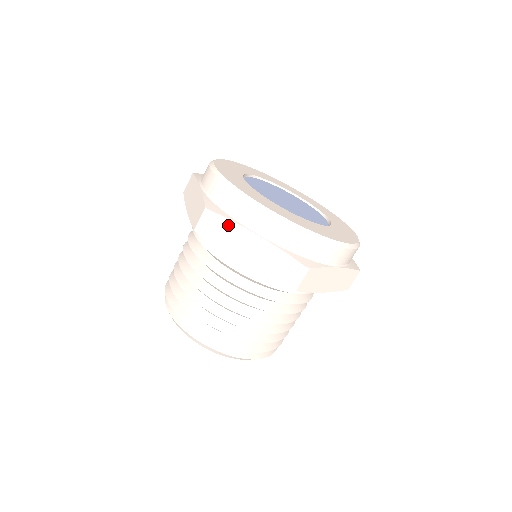
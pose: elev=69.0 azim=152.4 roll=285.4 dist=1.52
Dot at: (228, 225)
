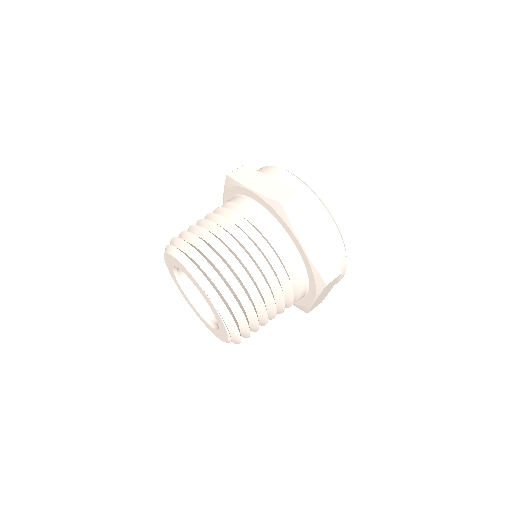
Dot at: (252, 172)
